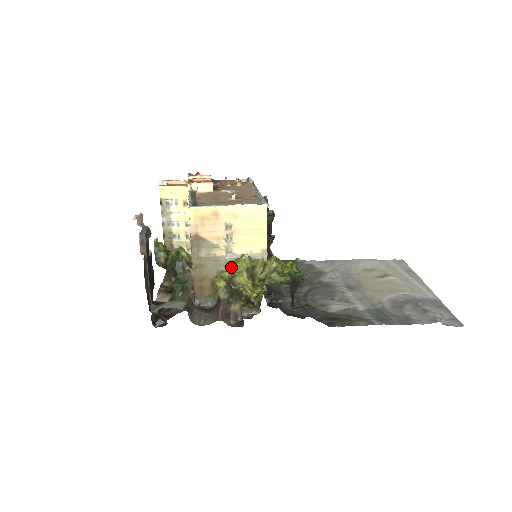
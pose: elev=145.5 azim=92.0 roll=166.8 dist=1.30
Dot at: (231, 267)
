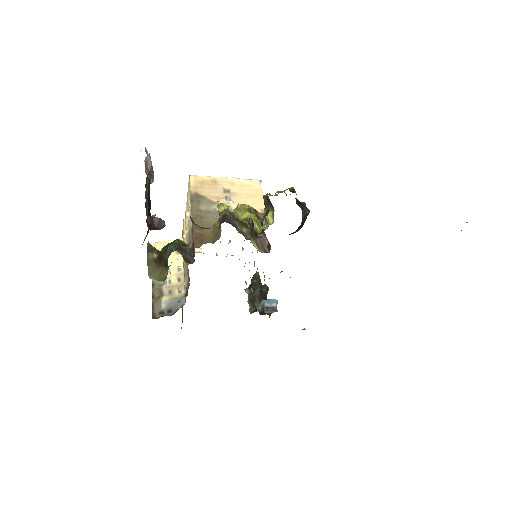
Dot at: (233, 209)
